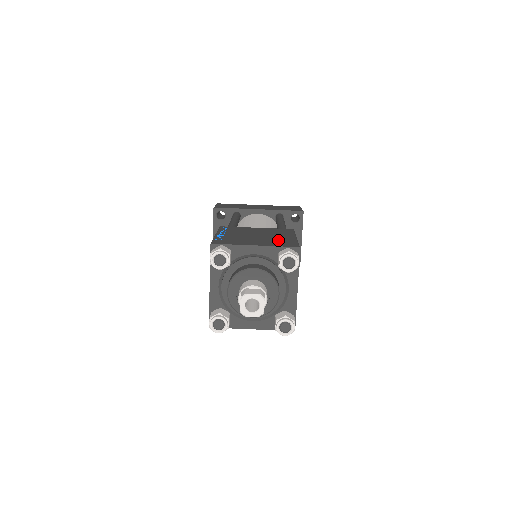
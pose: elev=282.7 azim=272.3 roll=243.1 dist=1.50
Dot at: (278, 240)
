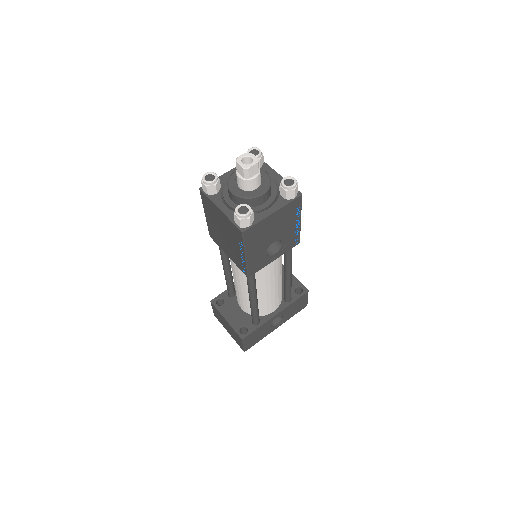
Dot at: occluded
